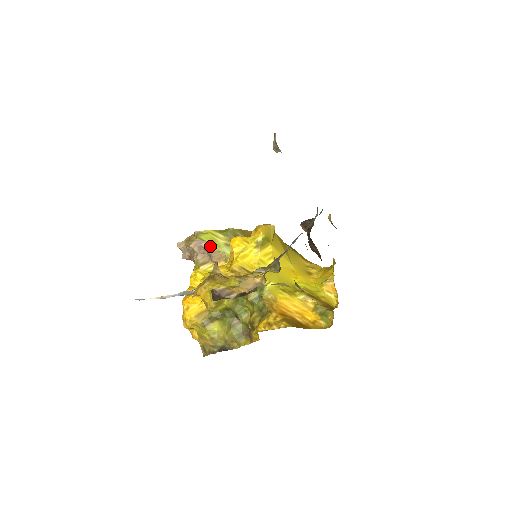
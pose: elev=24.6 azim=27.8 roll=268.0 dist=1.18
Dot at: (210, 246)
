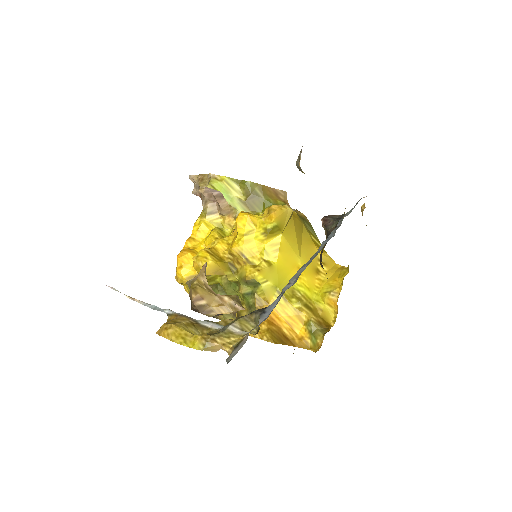
Dot at: (221, 197)
